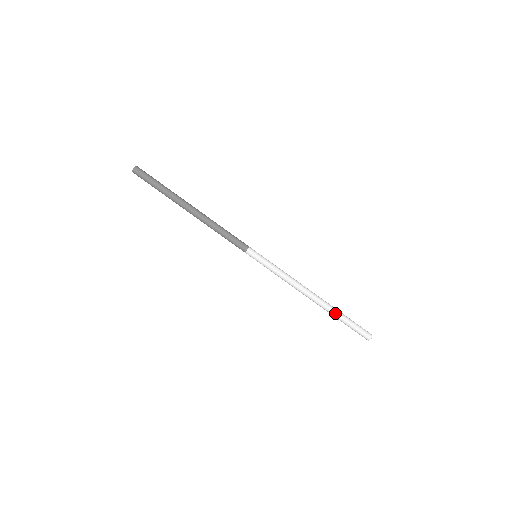
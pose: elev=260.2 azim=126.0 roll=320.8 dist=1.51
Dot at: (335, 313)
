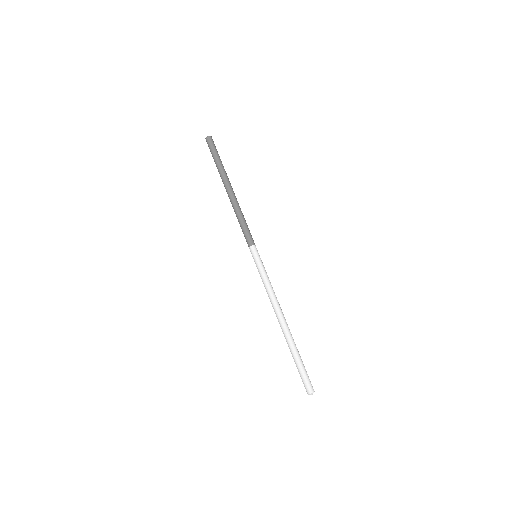
Dot at: (292, 347)
